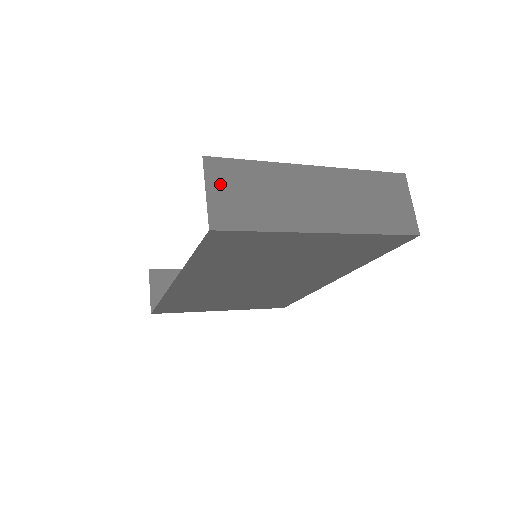
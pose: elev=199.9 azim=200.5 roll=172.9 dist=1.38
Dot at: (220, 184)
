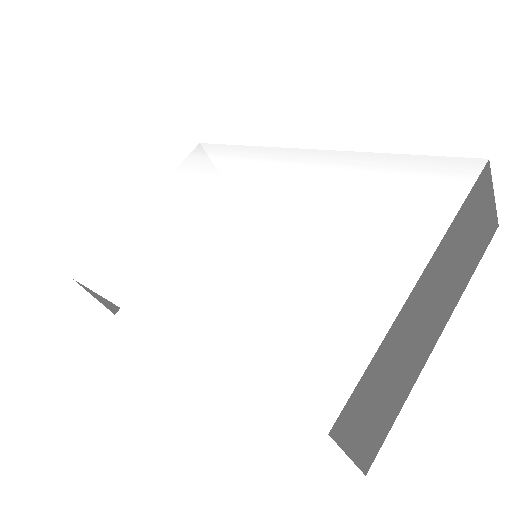
Dot at: (356, 431)
